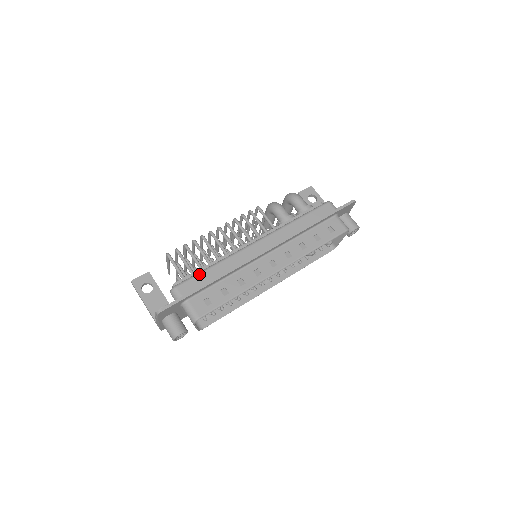
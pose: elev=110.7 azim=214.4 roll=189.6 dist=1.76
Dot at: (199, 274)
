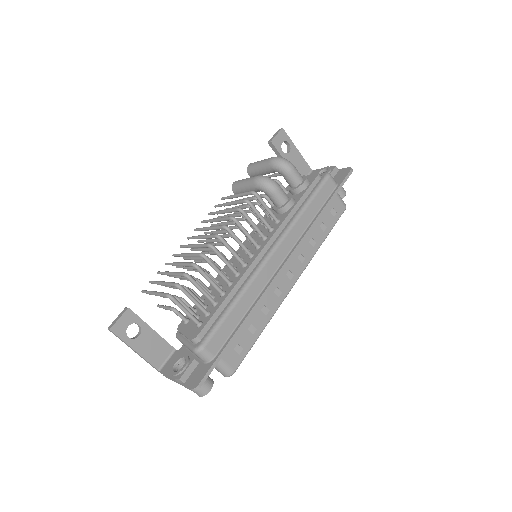
Dot at: (224, 320)
